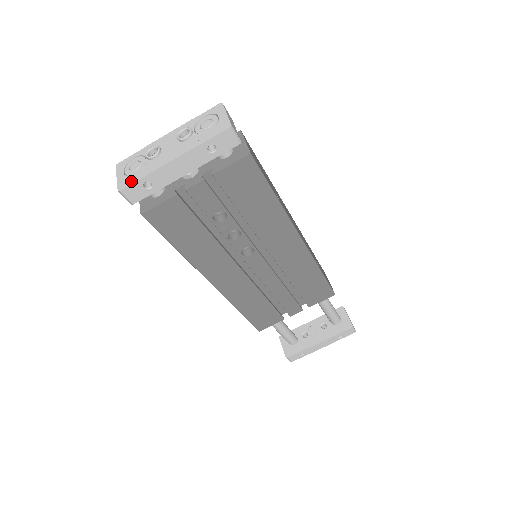
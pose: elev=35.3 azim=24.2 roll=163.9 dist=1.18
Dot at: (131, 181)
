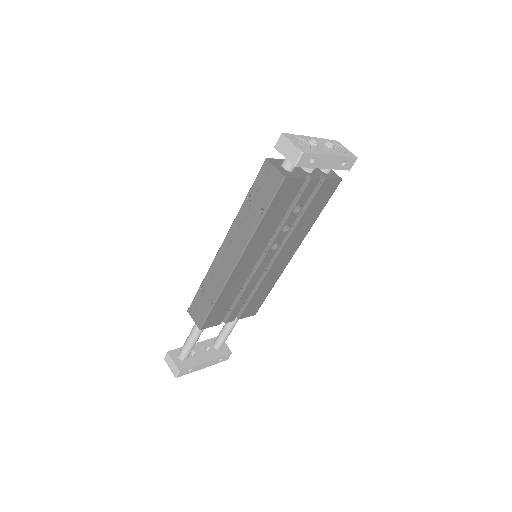
Dot at: (309, 151)
